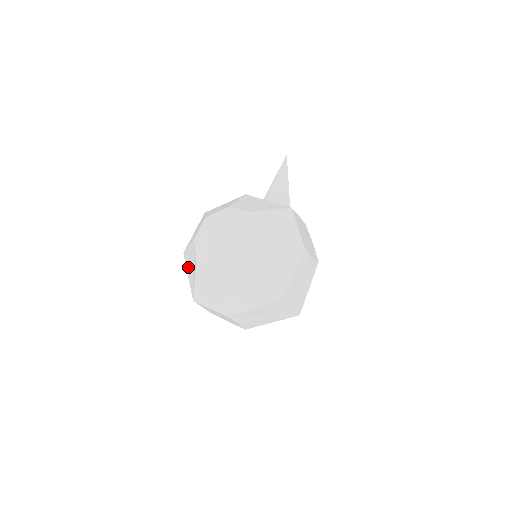
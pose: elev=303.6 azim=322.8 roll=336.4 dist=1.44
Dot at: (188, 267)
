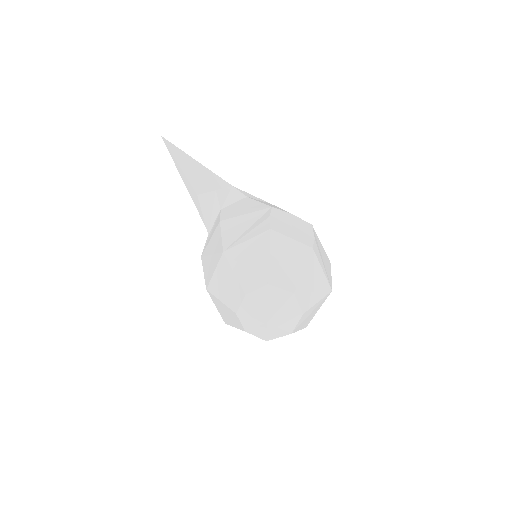
Dot at: occluded
